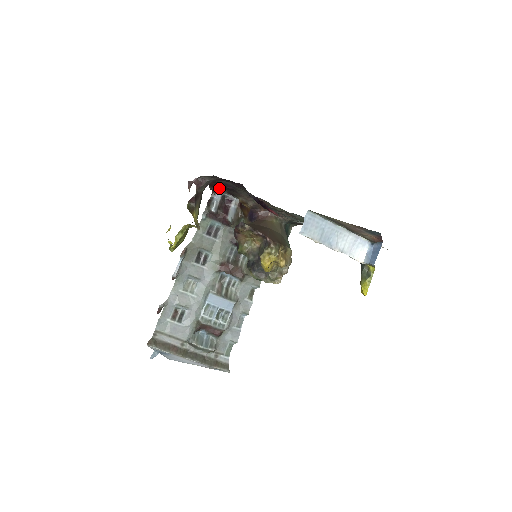
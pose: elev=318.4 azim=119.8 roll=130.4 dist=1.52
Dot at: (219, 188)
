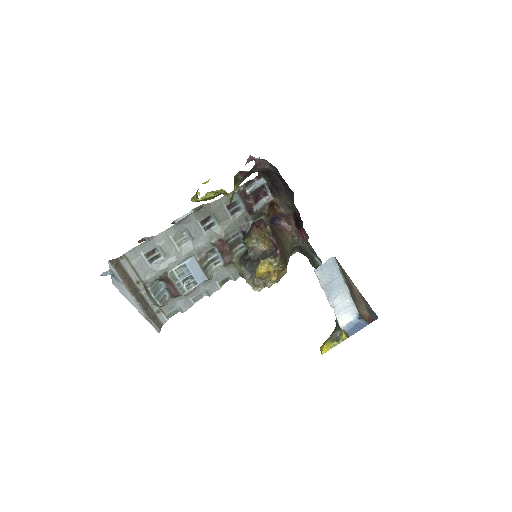
Dot at: (266, 177)
